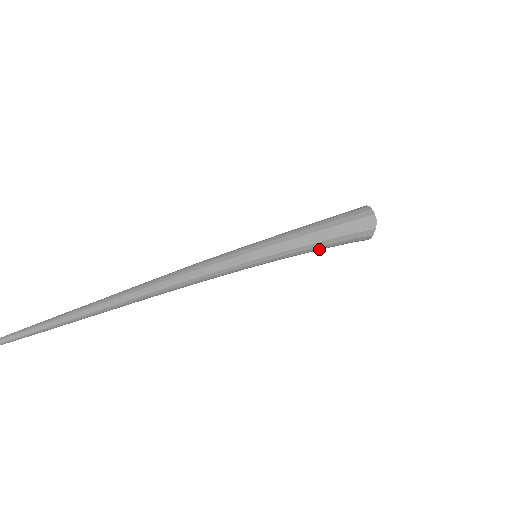
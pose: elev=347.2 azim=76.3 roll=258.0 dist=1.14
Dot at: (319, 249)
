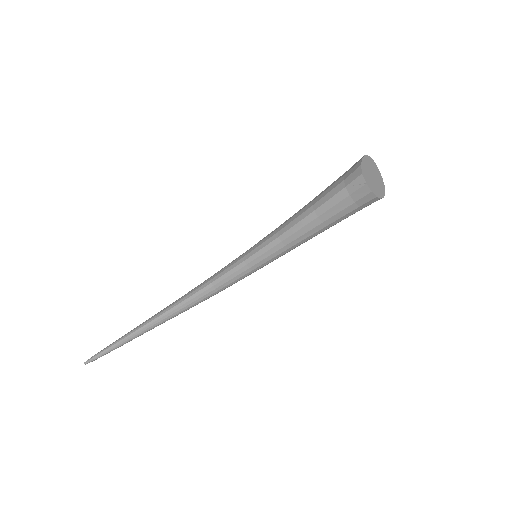
Dot at: (321, 229)
